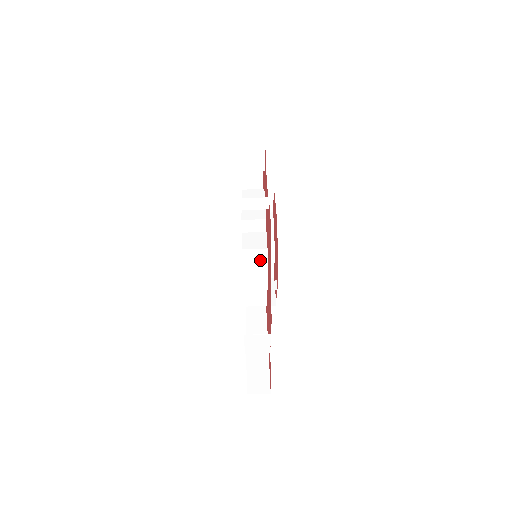
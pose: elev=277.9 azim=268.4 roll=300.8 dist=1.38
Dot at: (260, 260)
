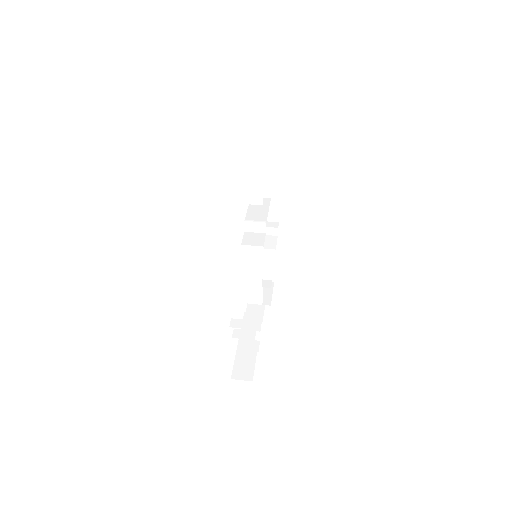
Dot at: (257, 257)
